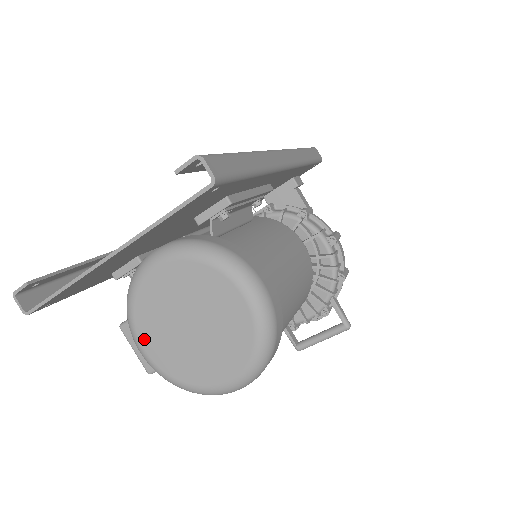
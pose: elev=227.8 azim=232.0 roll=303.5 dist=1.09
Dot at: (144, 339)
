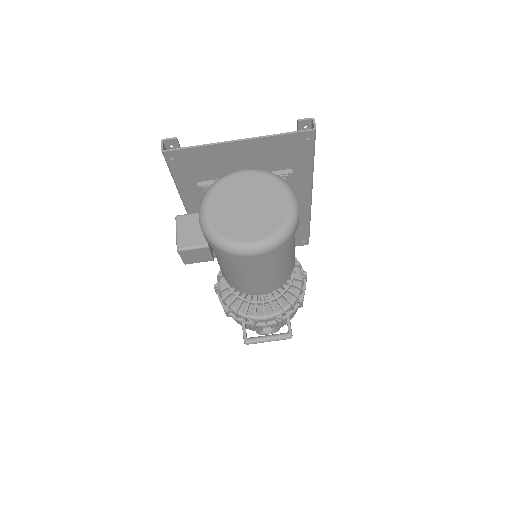
Dot at: (211, 205)
